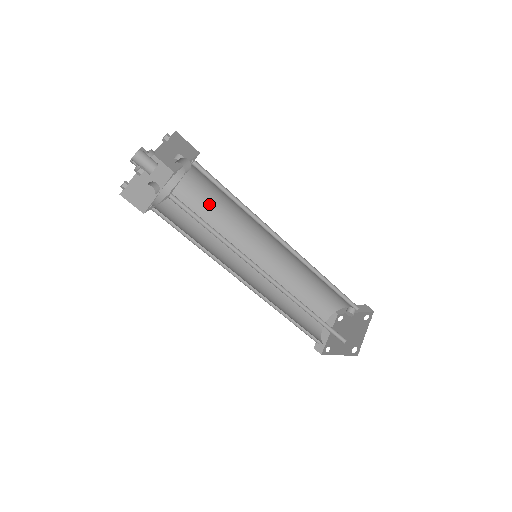
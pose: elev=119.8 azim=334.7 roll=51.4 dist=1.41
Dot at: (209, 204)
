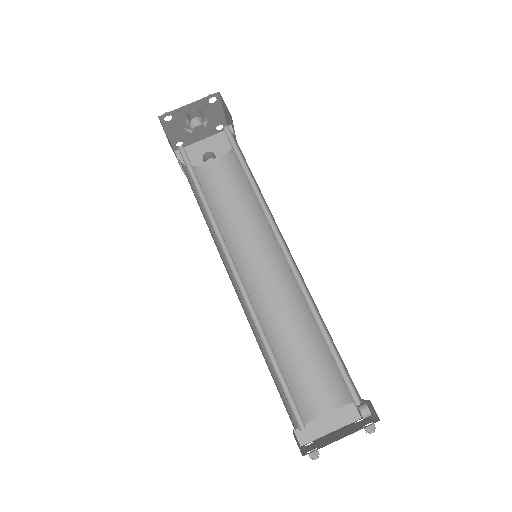
Dot at: (249, 189)
